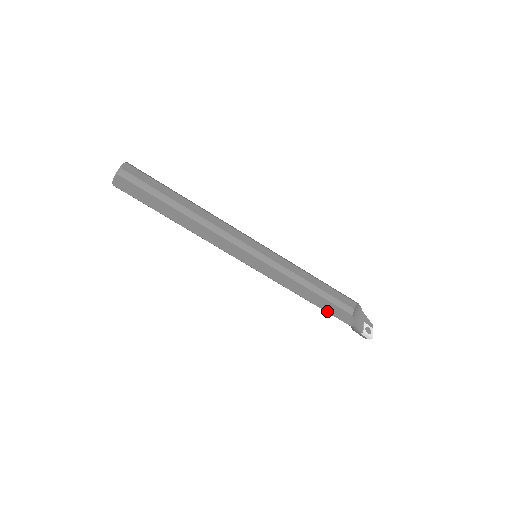
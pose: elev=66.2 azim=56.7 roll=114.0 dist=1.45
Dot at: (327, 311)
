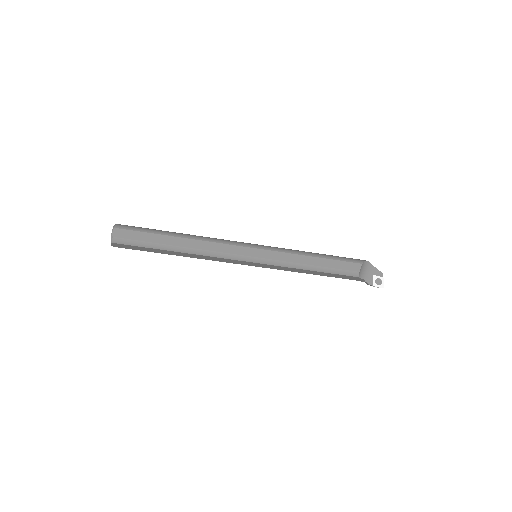
Dot at: (335, 277)
